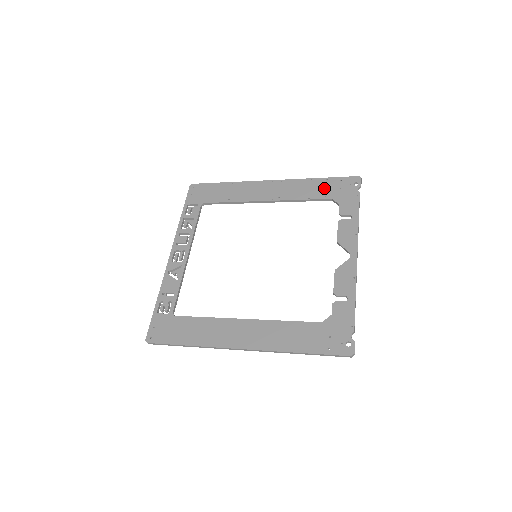
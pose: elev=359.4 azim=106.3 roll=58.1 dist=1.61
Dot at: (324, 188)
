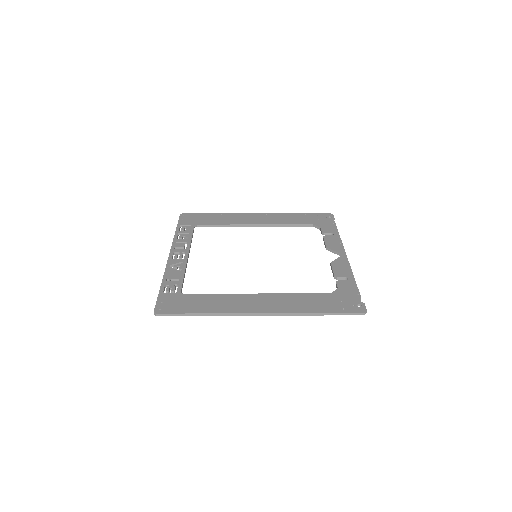
Dot at: (305, 219)
